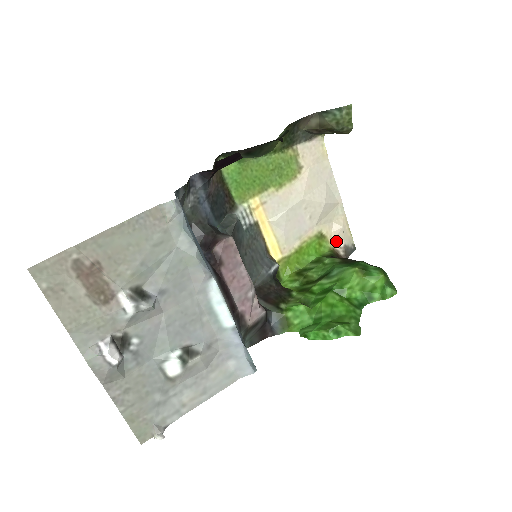
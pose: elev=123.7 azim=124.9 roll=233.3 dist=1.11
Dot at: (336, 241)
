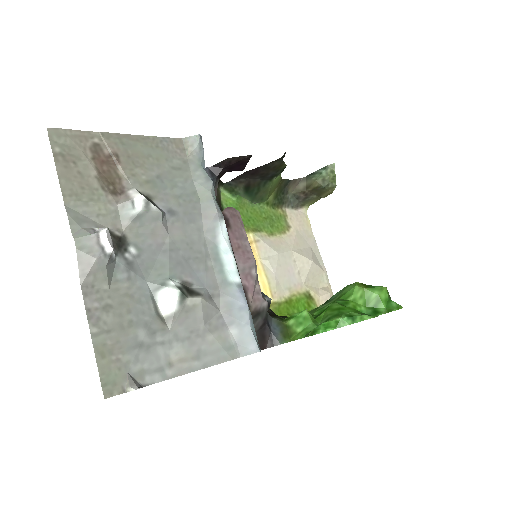
Dot at: occluded
